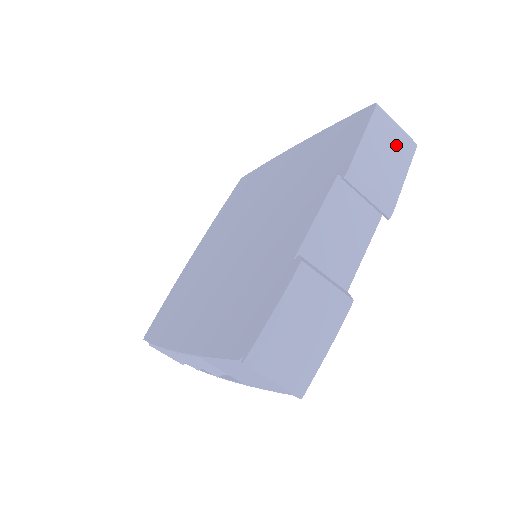
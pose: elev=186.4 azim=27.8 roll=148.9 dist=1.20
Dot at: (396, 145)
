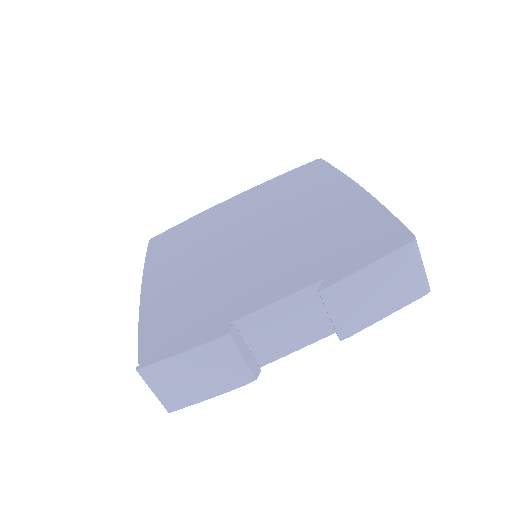
Dot at: (403, 285)
